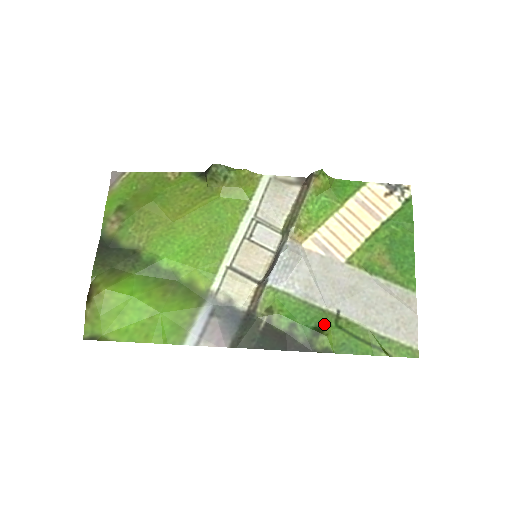
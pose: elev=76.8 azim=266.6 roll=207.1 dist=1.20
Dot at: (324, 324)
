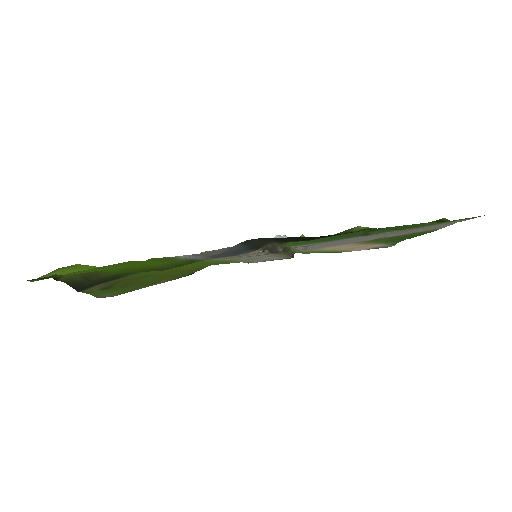
Dot at: (351, 233)
